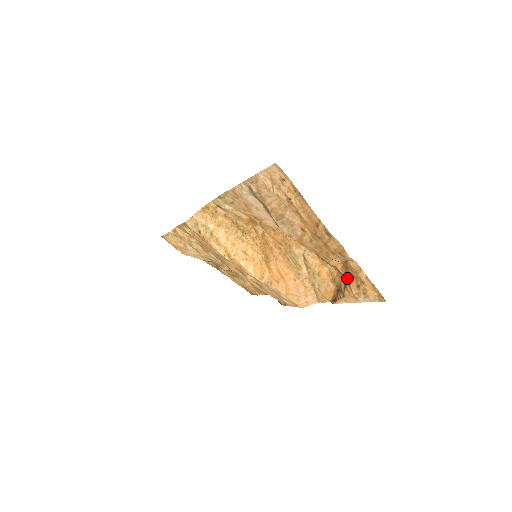
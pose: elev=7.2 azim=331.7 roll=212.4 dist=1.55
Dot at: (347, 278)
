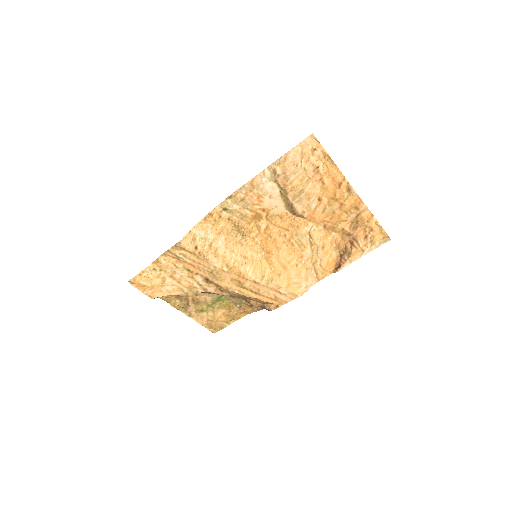
Dot at: (355, 235)
